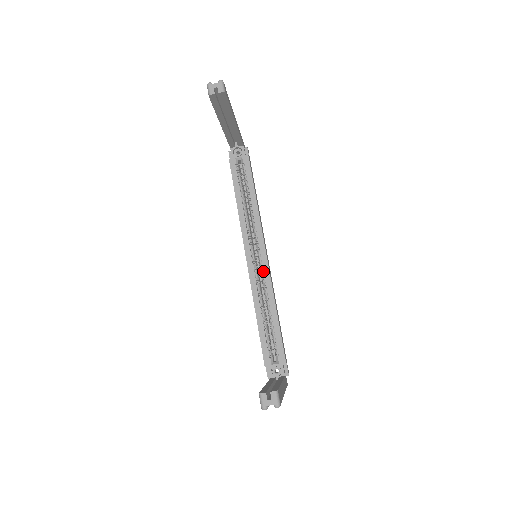
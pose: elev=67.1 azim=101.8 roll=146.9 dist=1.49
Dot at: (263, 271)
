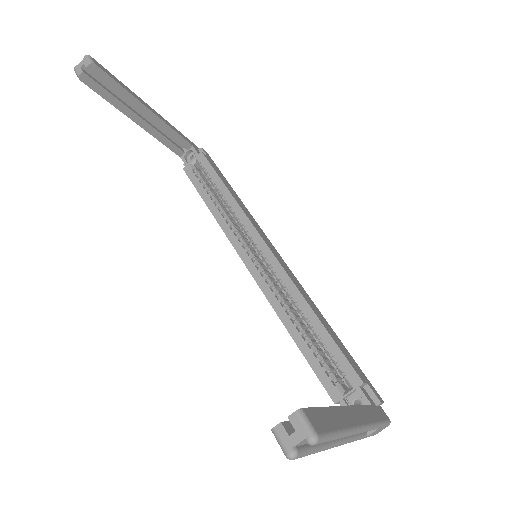
Dot at: (273, 270)
